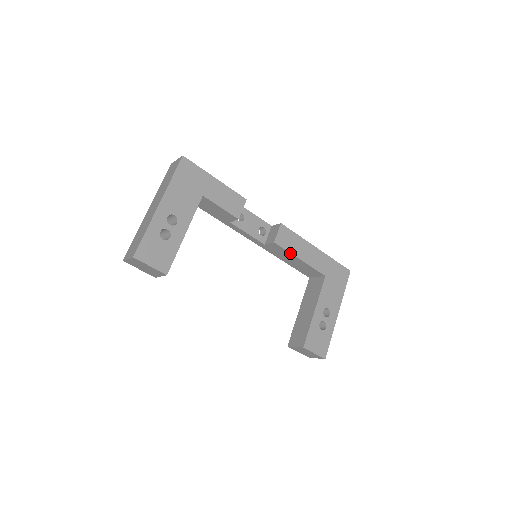
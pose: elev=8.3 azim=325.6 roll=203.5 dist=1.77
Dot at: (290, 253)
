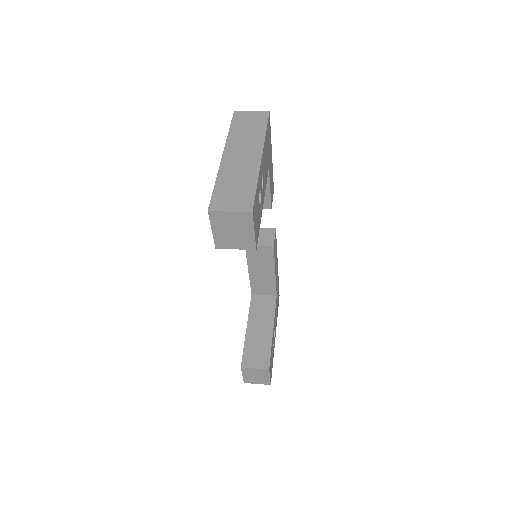
Dot at: (274, 263)
